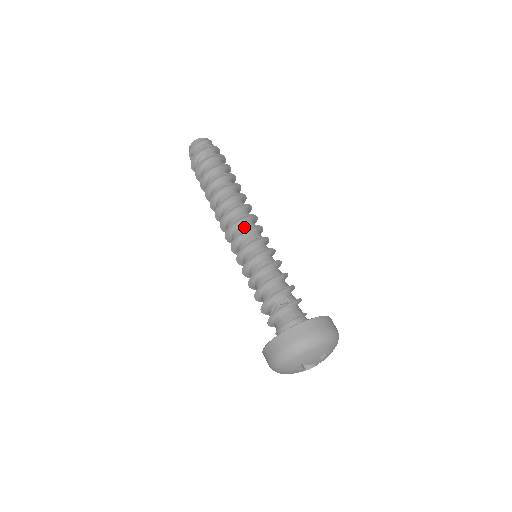
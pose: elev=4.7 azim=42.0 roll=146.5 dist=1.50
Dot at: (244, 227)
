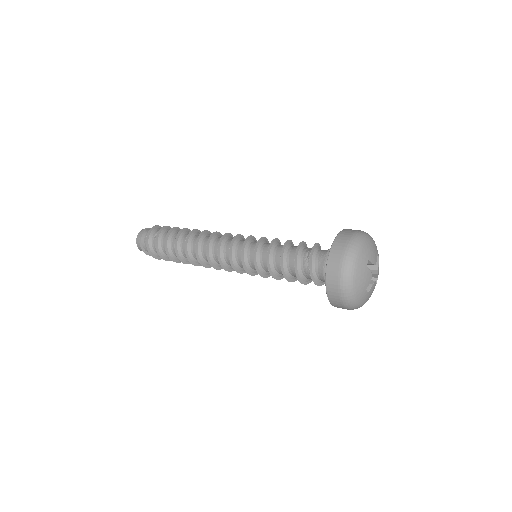
Dot at: occluded
